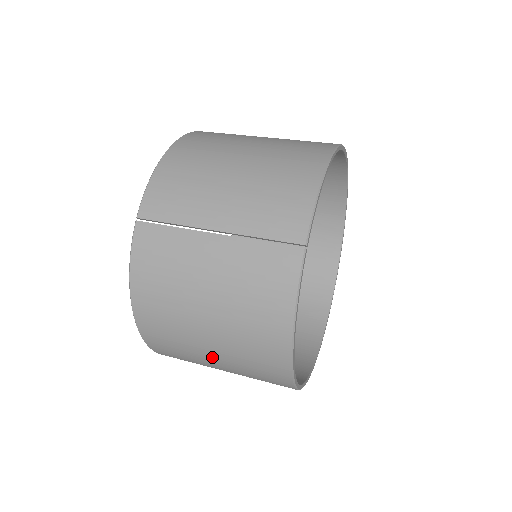
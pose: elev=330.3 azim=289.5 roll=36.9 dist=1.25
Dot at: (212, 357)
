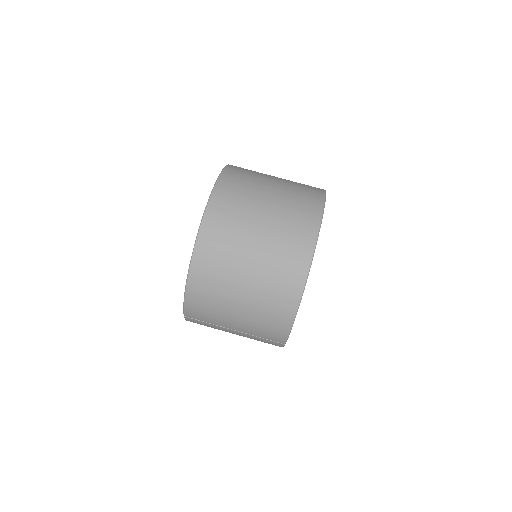
Dot at: occluded
